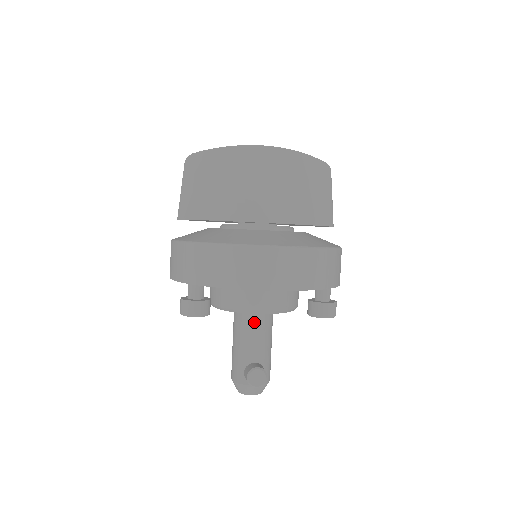
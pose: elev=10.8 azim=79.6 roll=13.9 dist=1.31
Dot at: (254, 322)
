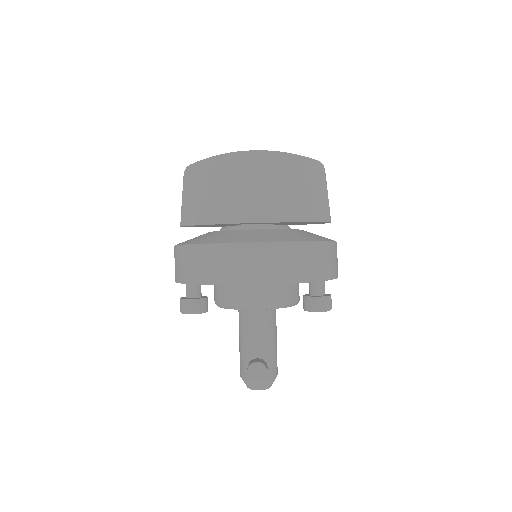
Dot at: (254, 319)
